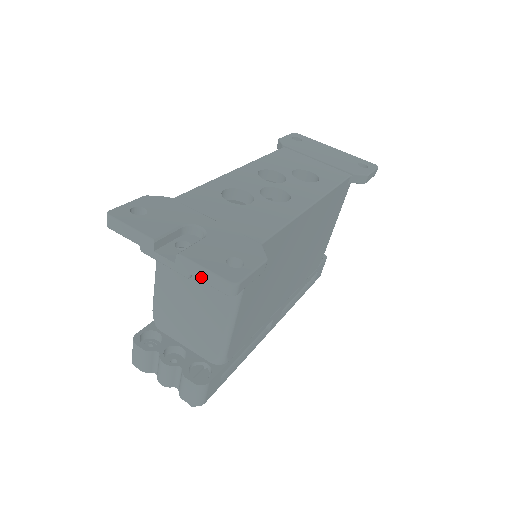
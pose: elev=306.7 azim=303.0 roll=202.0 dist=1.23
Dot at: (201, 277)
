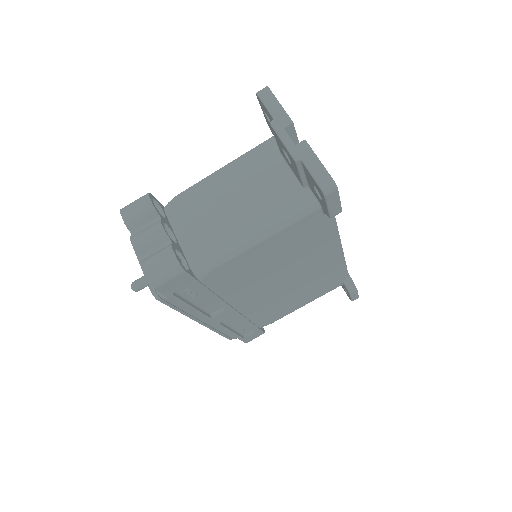
Dot at: (310, 165)
